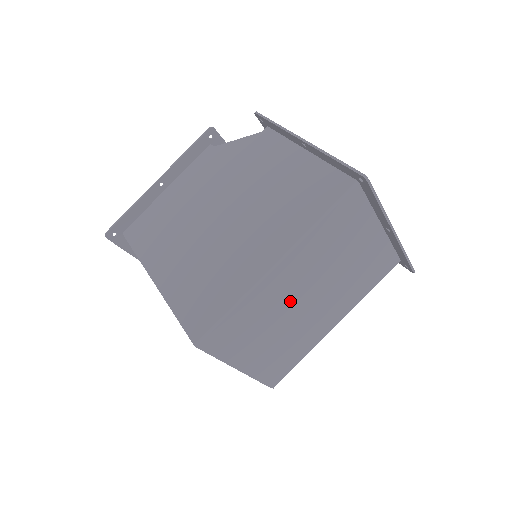
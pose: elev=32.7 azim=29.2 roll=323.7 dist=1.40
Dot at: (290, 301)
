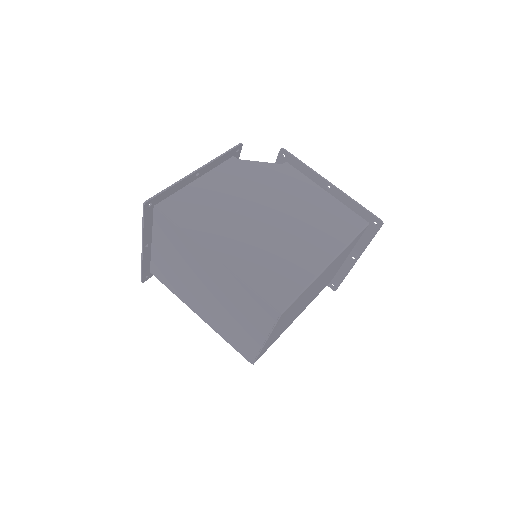
Dot at: (309, 293)
